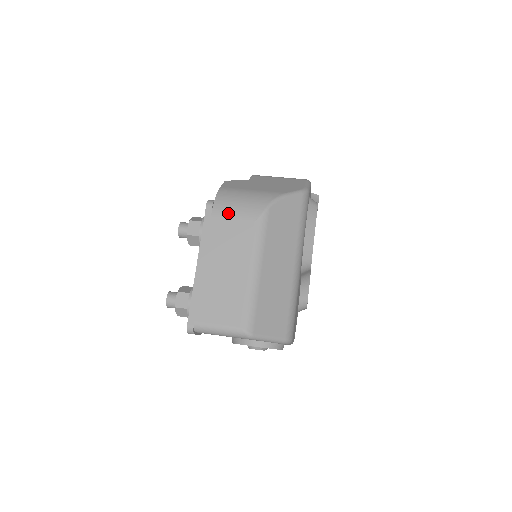
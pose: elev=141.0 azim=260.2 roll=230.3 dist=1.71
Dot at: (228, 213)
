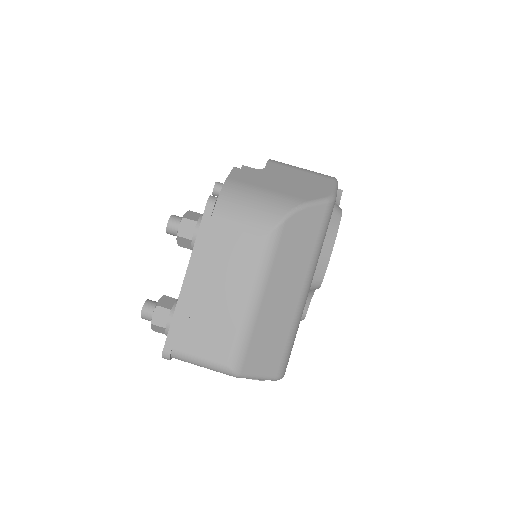
Dot at: (233, 219)
